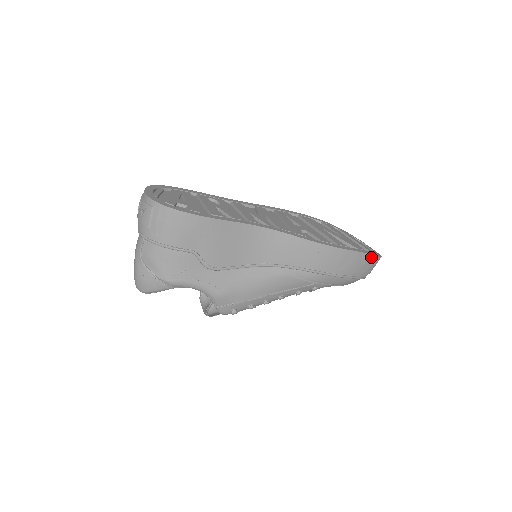
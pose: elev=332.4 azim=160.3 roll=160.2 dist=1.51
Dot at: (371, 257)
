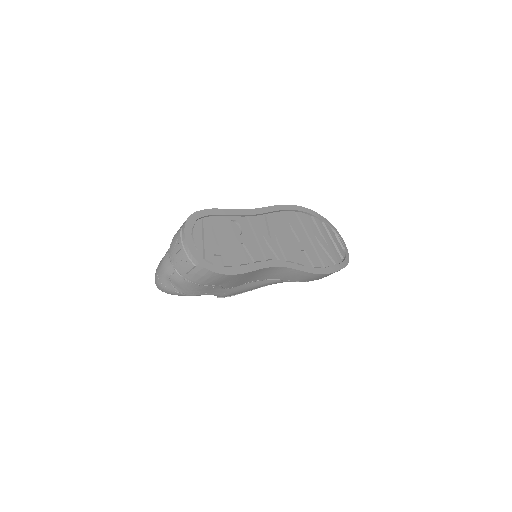
Dot at: occluded
